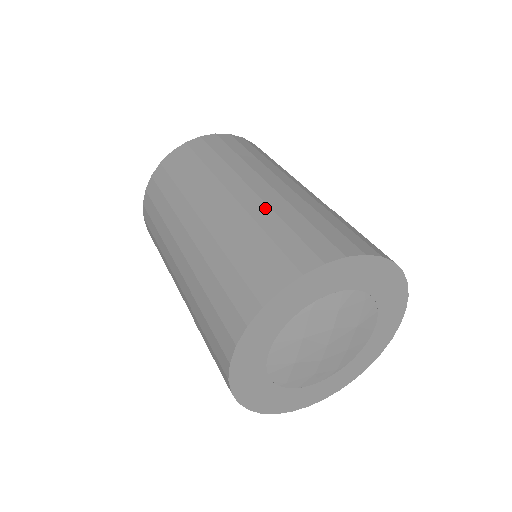
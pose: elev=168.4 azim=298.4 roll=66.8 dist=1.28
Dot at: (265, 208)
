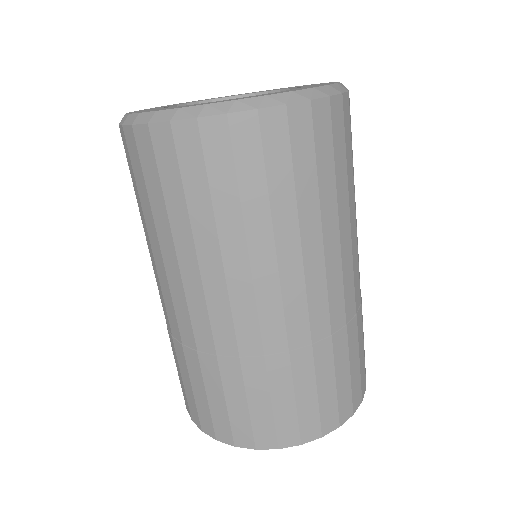
Dot at: (284, 354)
